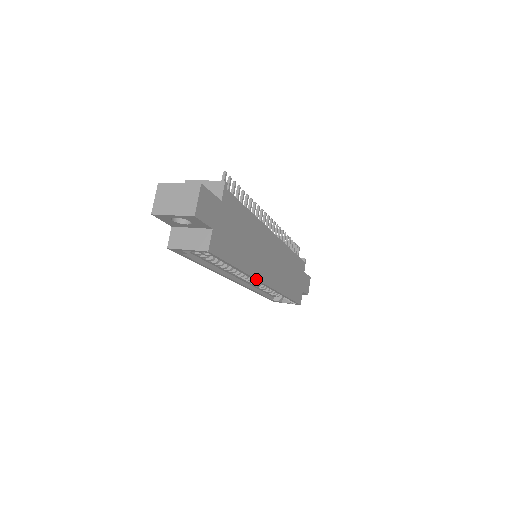
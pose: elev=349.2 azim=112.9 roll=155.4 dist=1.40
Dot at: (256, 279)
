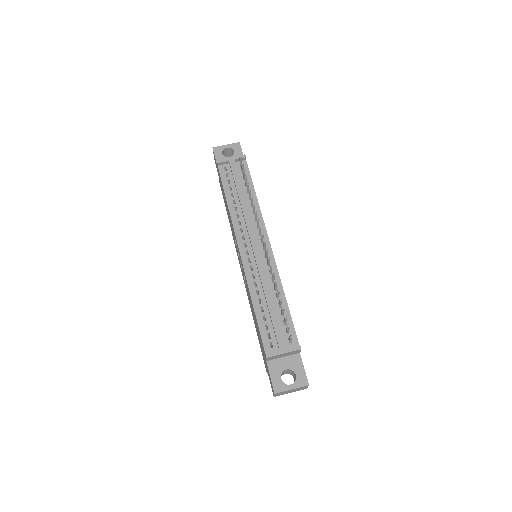
Dot at: occluded
